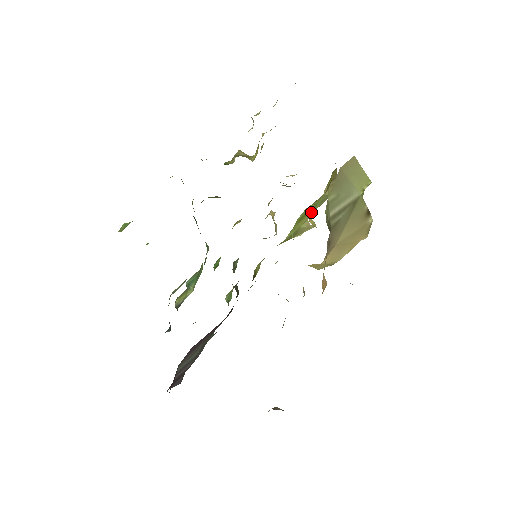
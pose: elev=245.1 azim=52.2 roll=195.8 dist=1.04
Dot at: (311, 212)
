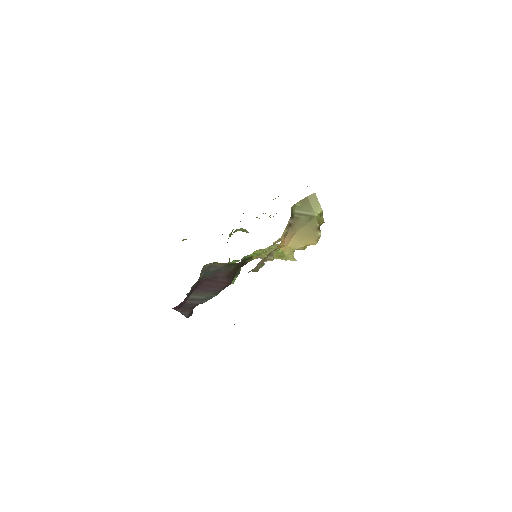
Dot at: occluded
